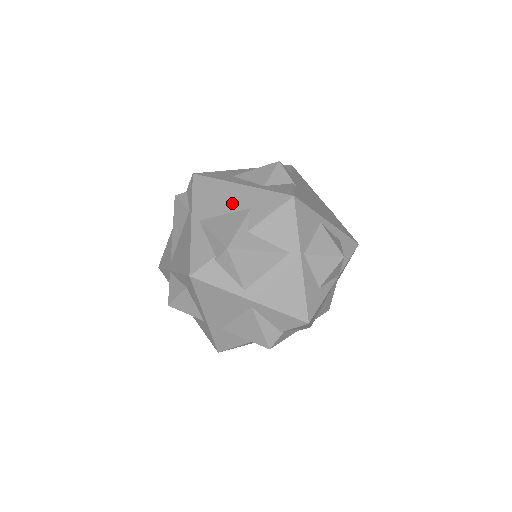
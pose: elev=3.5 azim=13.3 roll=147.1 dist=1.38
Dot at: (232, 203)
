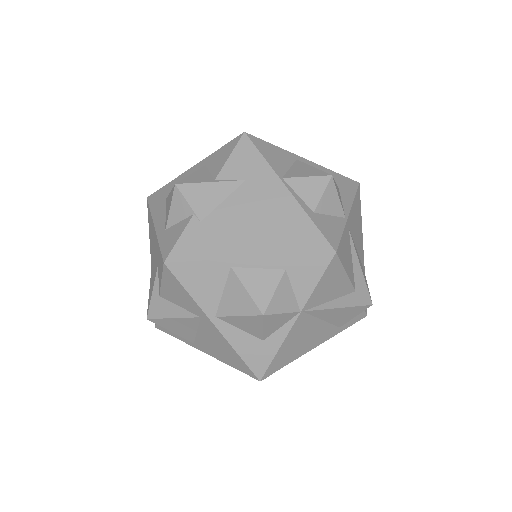
Dot at: (154, 252)
